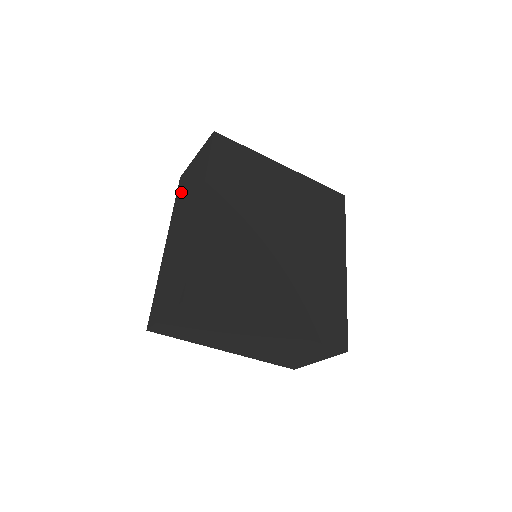
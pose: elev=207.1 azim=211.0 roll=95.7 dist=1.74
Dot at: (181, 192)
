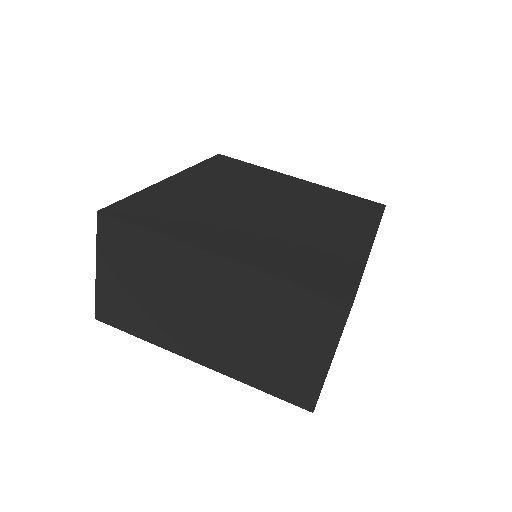
Dot at: occluded
